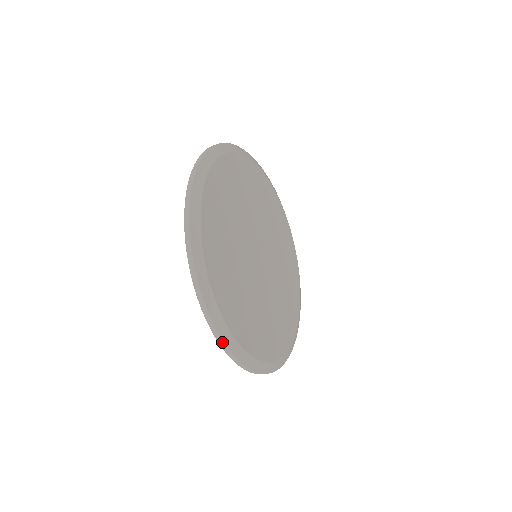
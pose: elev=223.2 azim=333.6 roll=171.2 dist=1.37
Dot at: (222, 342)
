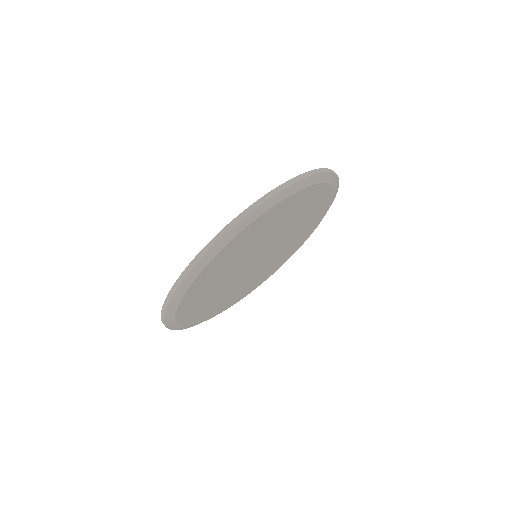
Dot at: (166, 327)
